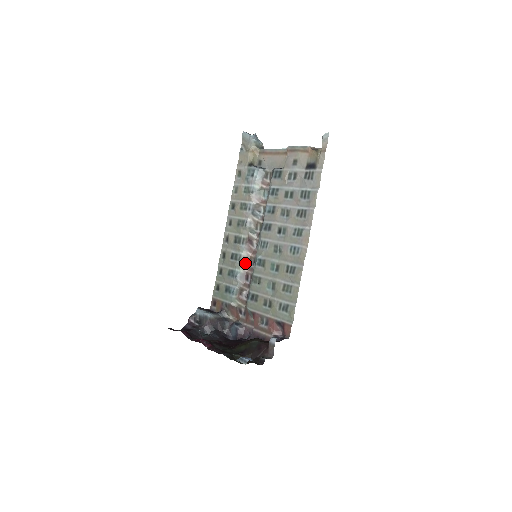
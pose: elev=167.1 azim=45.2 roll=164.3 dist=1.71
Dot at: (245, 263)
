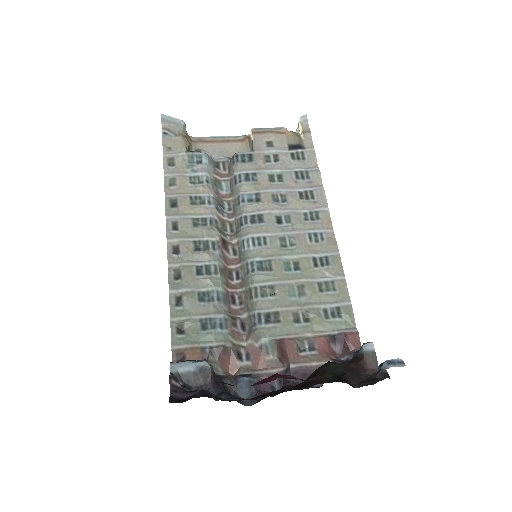
Dot at: (224, 278)
